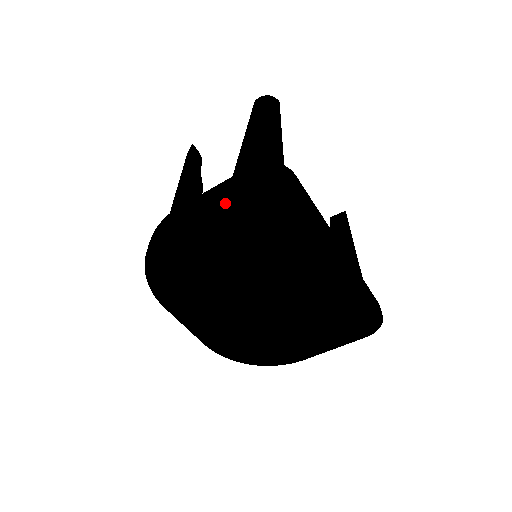
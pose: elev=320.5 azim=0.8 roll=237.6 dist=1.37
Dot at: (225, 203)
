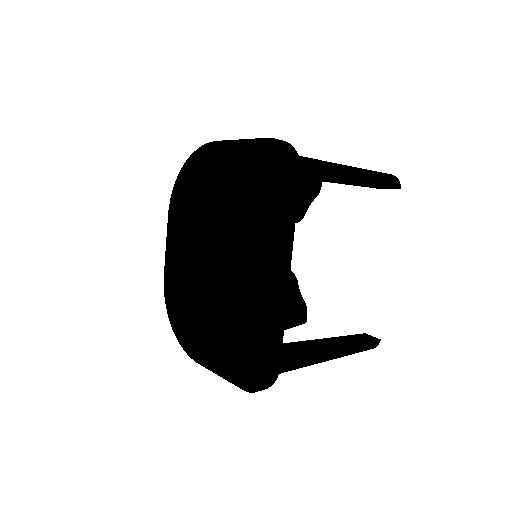
Dot at: (247, 157)
